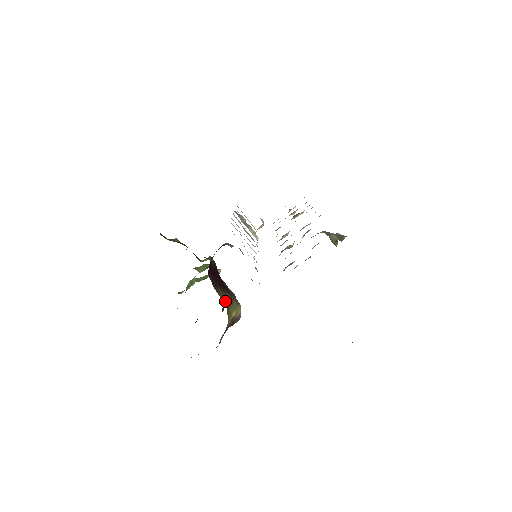
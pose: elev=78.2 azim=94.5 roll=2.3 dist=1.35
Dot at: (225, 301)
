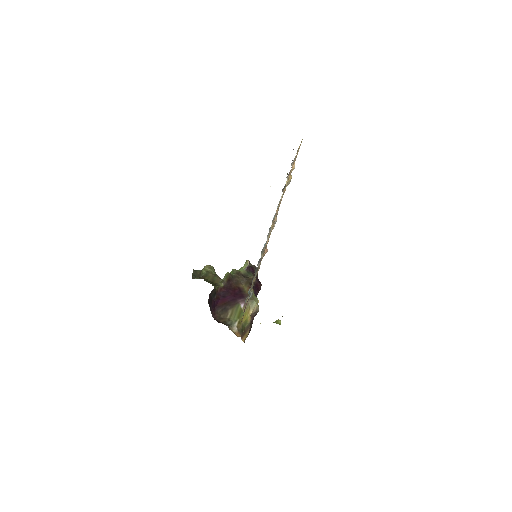
Dot at: (237, 313)
